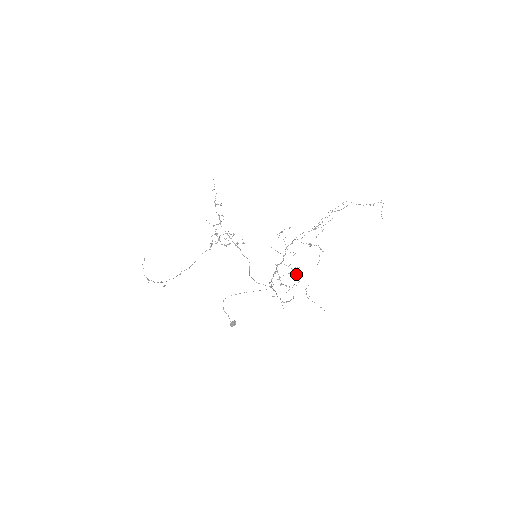
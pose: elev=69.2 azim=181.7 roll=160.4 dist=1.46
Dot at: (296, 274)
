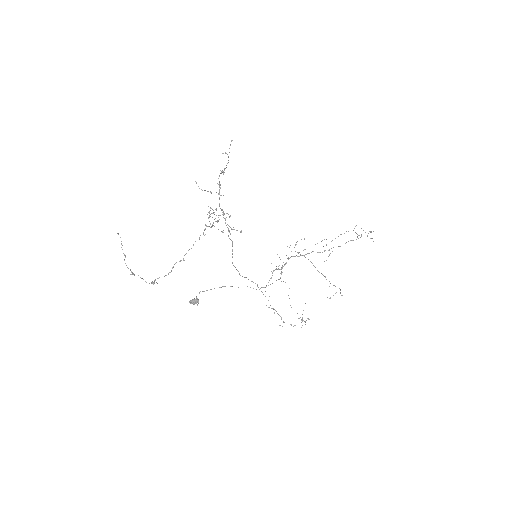
Dot at: occluded
